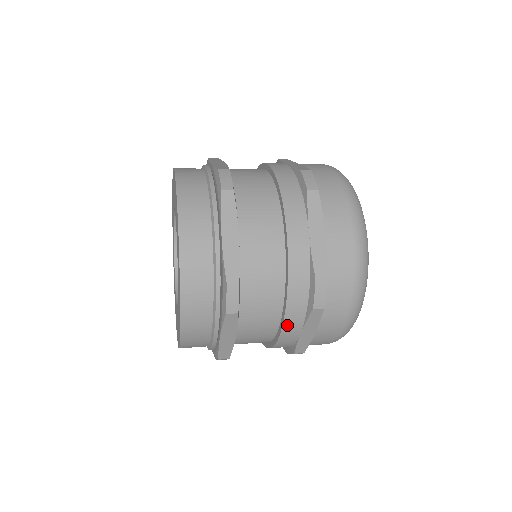
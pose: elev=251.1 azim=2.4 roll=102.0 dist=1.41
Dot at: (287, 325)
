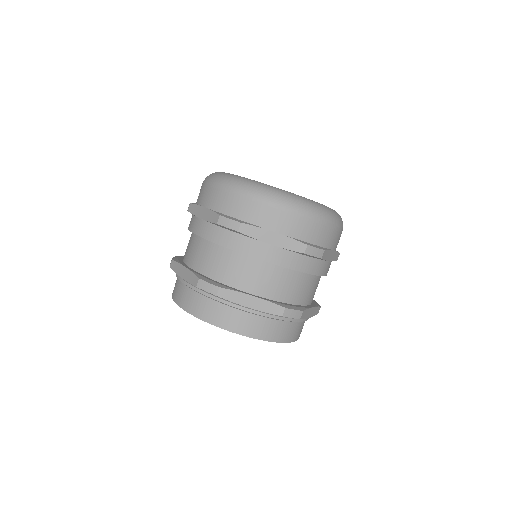
Dot at: (321, 273)
